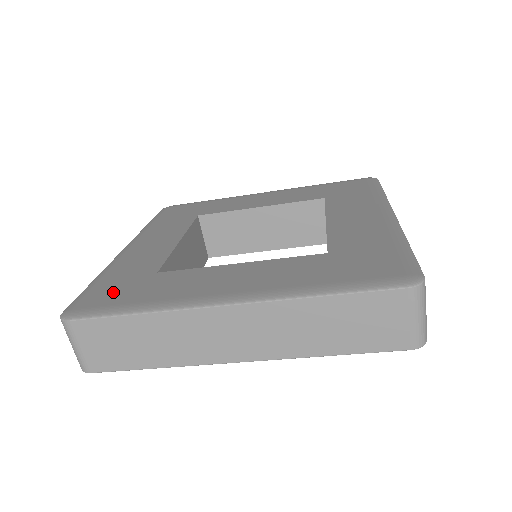
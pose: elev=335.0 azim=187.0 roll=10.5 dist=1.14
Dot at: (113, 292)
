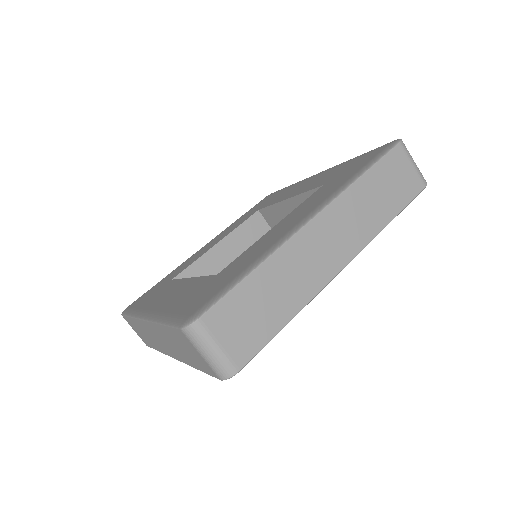
Dot at: (147, 295)
